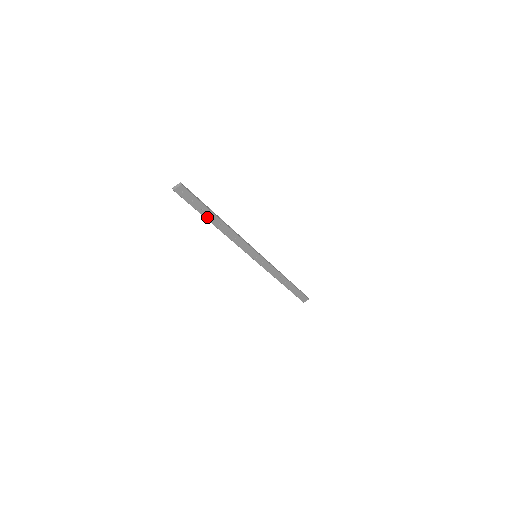
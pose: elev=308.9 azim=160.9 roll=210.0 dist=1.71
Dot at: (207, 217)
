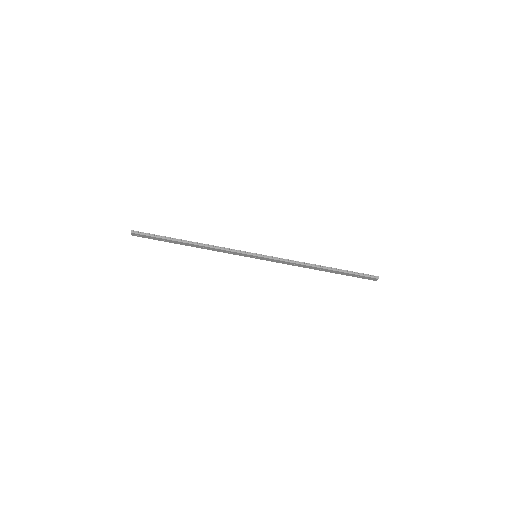
Dot at: (175, 243)
